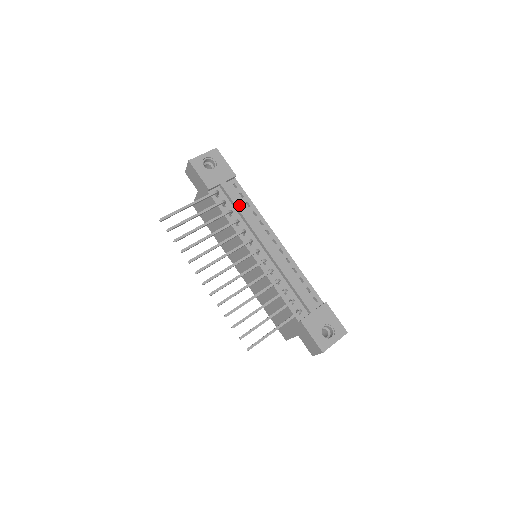
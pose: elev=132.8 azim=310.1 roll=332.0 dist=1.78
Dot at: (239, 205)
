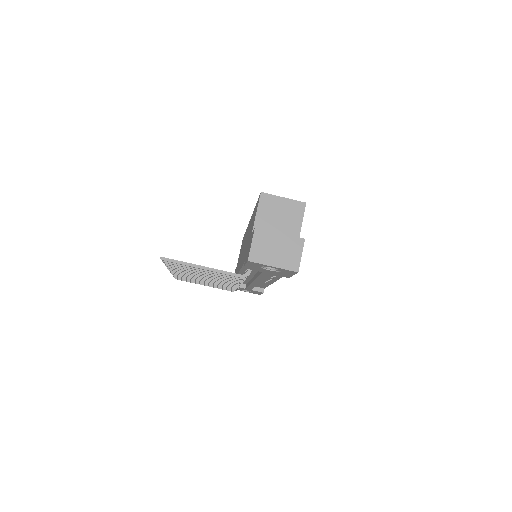
Dot at: (262, 277)
